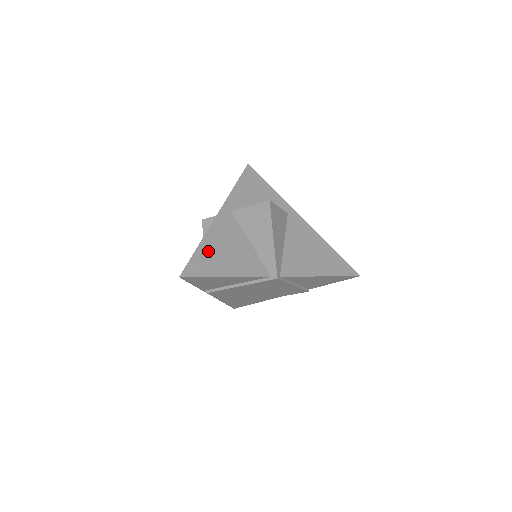
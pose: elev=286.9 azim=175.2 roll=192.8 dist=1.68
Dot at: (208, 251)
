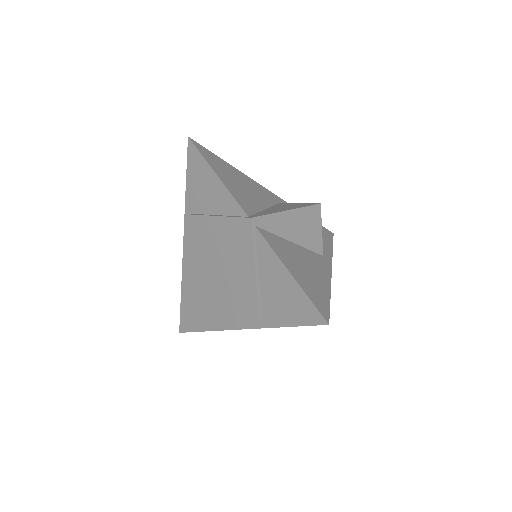
Dot at: (230, 169)
